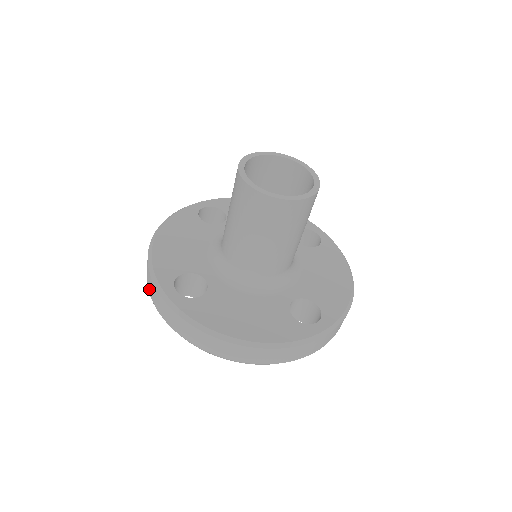
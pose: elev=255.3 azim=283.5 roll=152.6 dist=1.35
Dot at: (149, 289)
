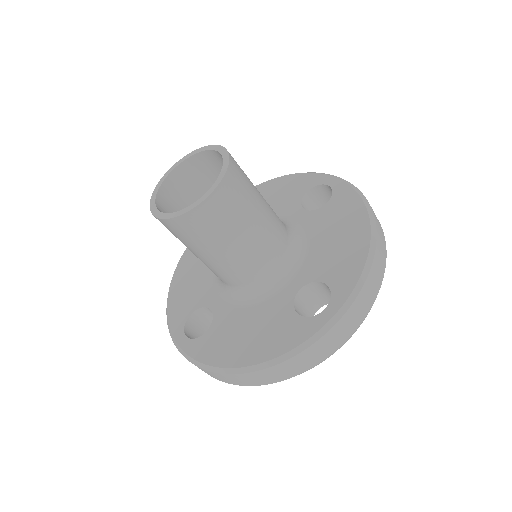
Dot at: occluded
